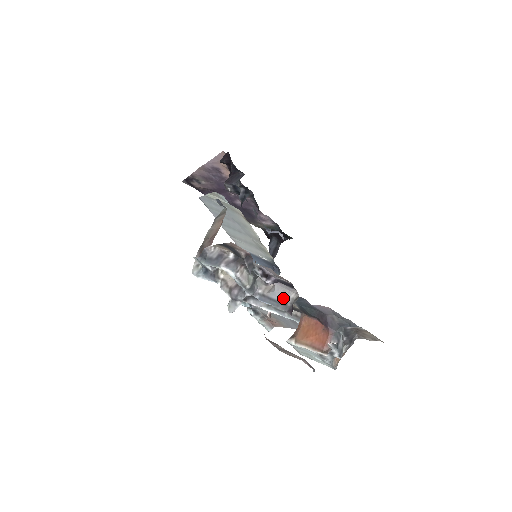
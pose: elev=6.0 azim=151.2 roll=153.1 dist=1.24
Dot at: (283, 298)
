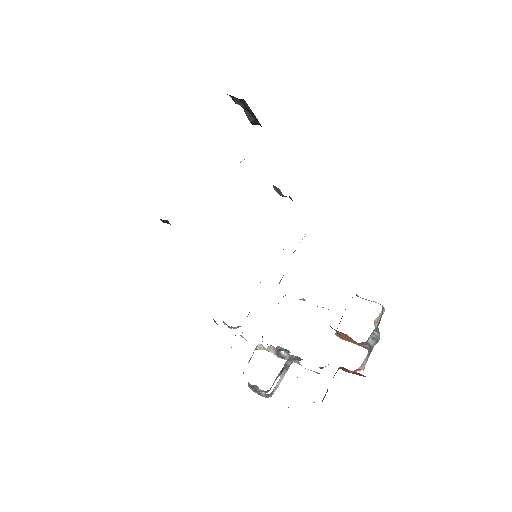
Dot at: occluded
